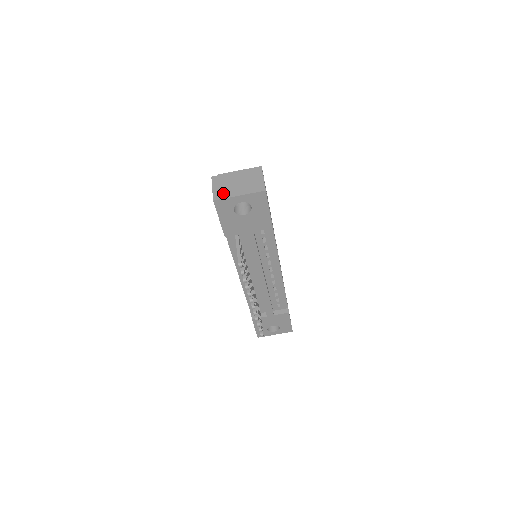
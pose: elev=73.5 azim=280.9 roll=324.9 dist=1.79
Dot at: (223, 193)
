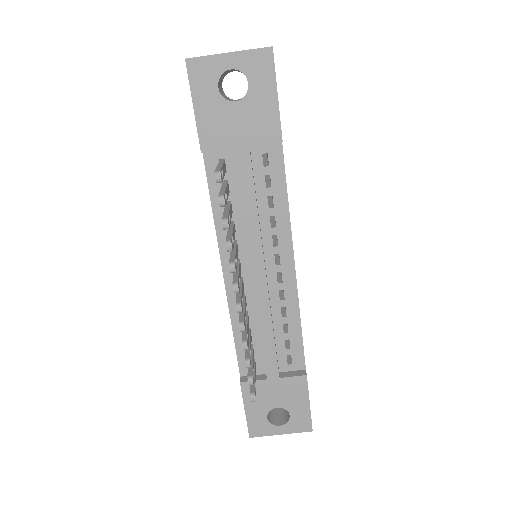
Dot at: occluded
